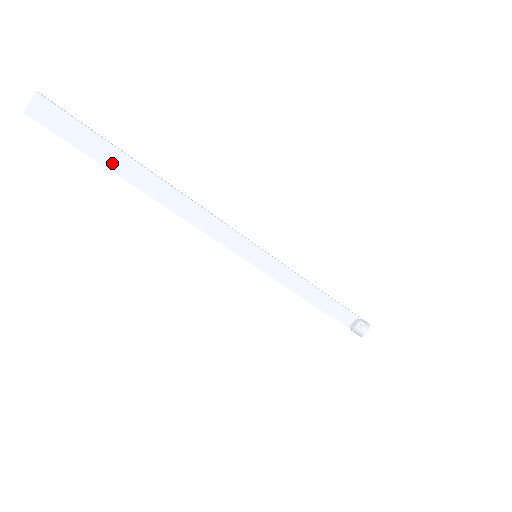
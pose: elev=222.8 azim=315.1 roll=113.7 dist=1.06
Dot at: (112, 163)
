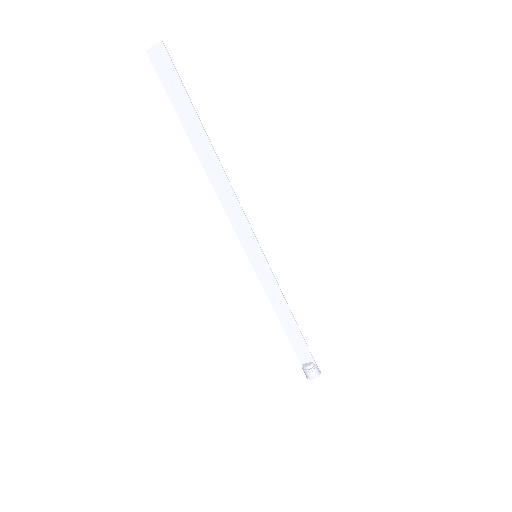
Dot at: (186, 120)
